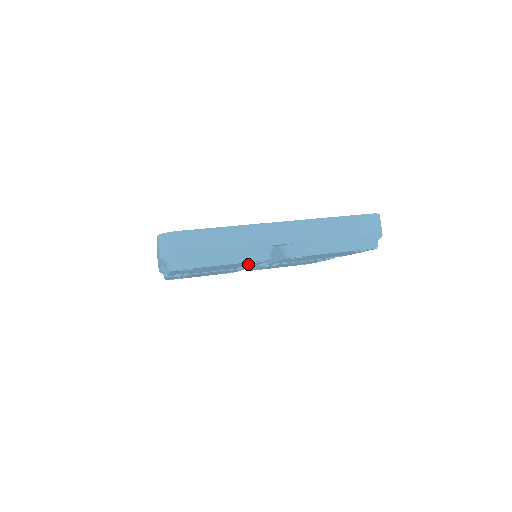
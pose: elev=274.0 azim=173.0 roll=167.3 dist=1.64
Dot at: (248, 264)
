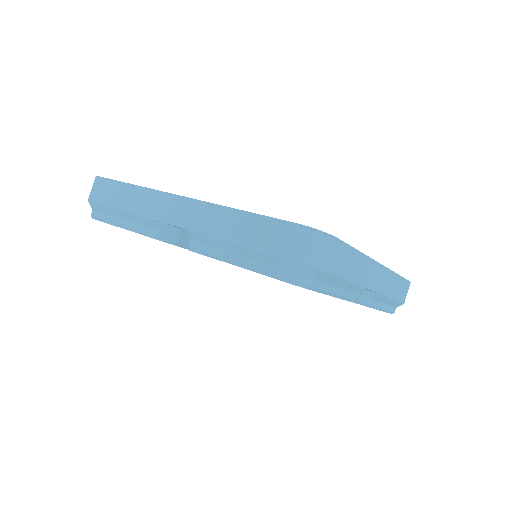
Dot at: occluded
